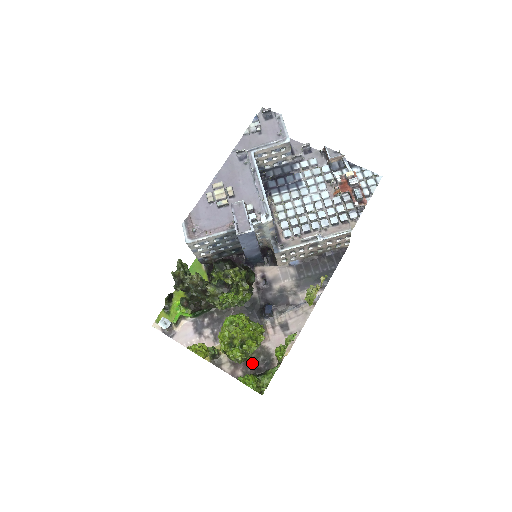
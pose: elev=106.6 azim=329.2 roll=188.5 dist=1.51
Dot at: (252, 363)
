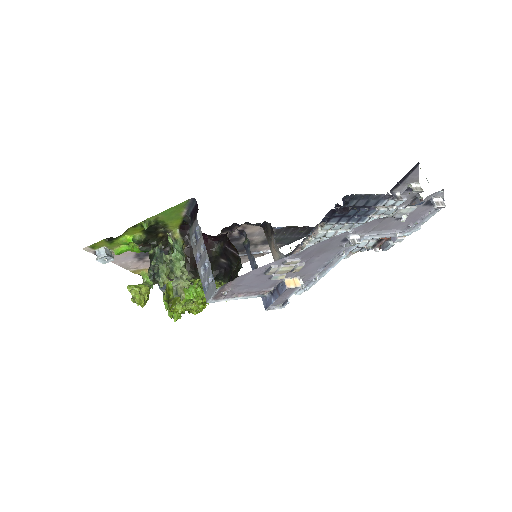
Dot at: occluded
